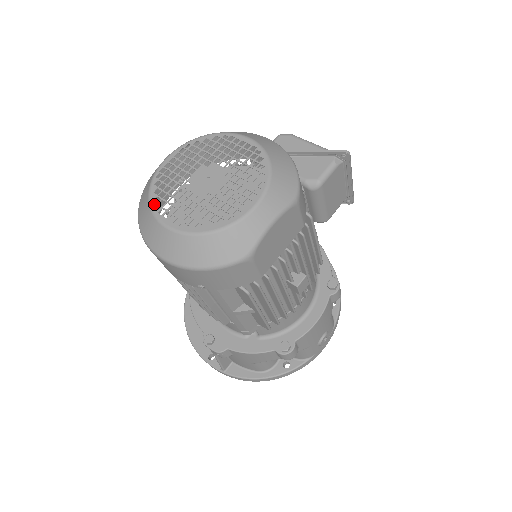
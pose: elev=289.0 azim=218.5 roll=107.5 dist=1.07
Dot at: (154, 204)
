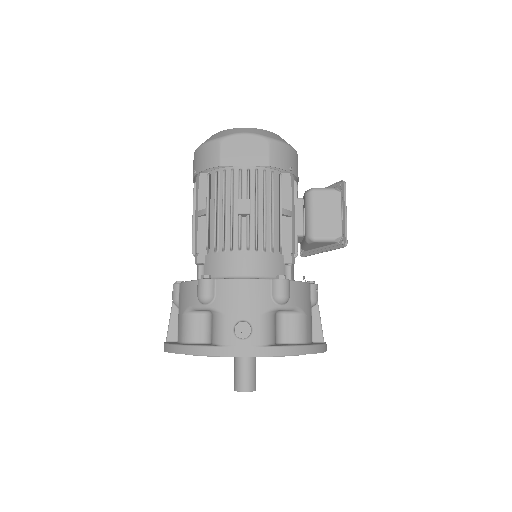
Dot at: occluded
